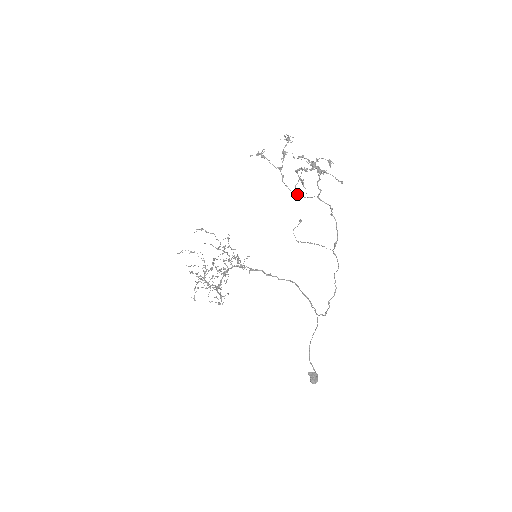
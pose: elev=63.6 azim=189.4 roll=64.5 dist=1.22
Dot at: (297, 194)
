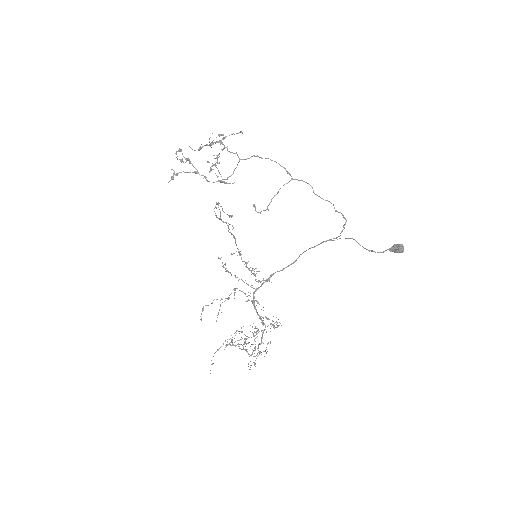
Dot at: (227, 178)
